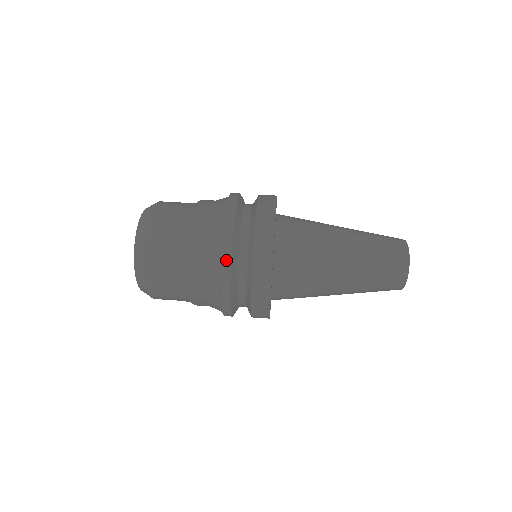
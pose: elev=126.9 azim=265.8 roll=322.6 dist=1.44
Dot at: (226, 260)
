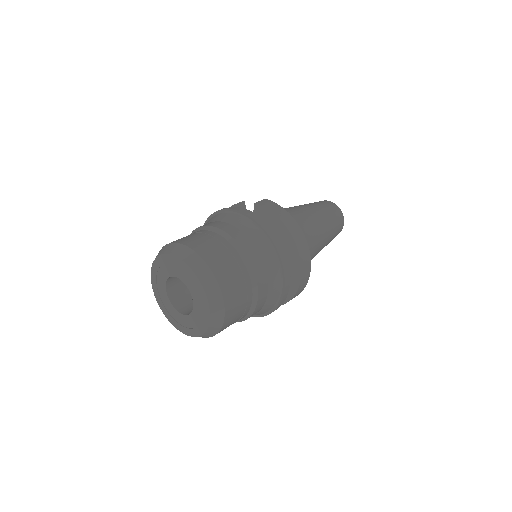
Dot at: (287, 270)
